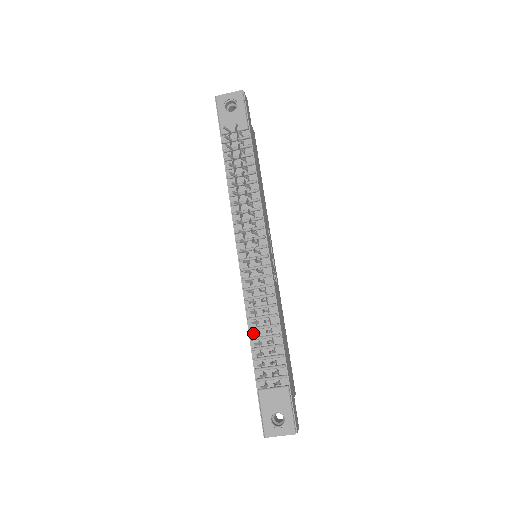
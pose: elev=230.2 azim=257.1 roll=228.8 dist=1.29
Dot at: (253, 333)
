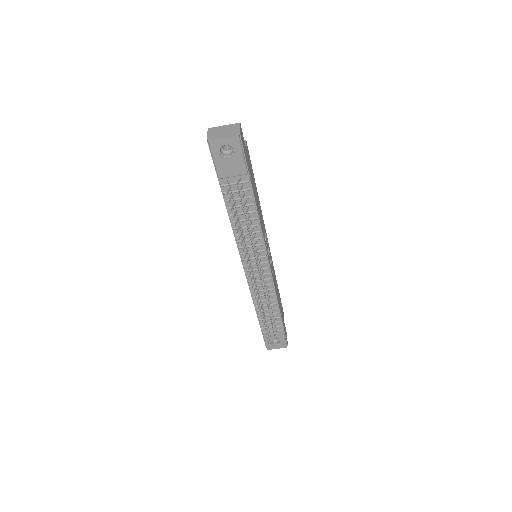
Dot at: occluded
